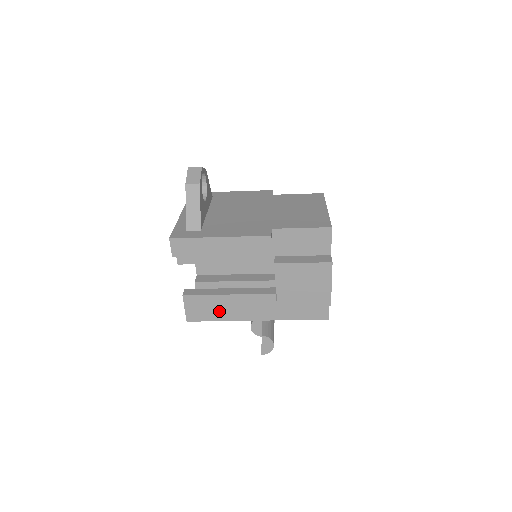
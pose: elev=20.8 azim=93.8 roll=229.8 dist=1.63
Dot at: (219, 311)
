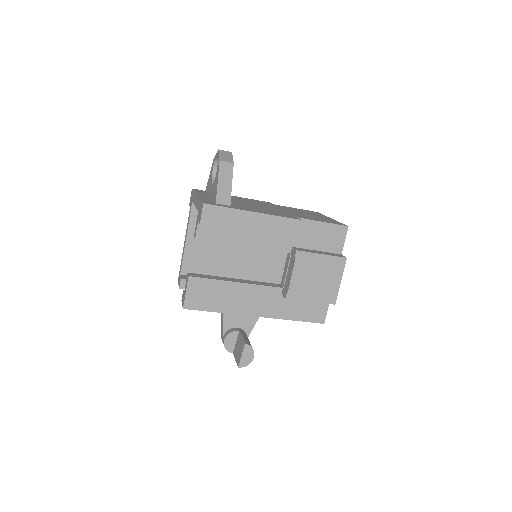
Dot at: (221, 300)
